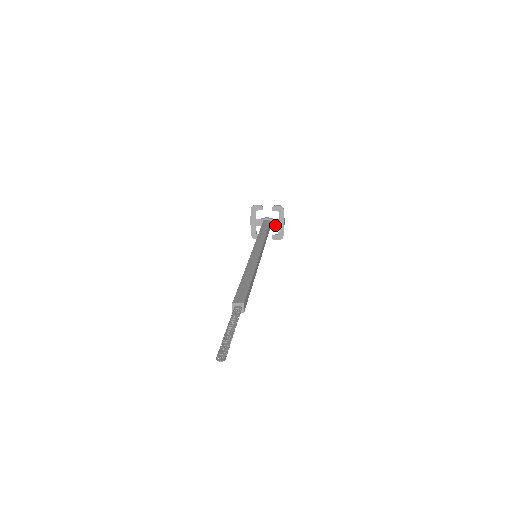
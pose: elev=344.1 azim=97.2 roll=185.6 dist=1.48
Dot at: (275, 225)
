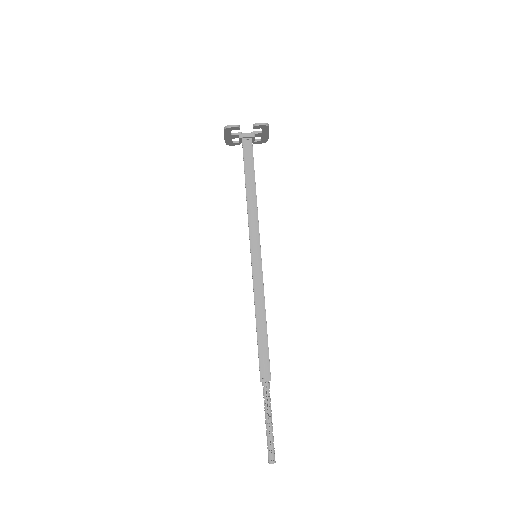
Dot at: (257, 136)
